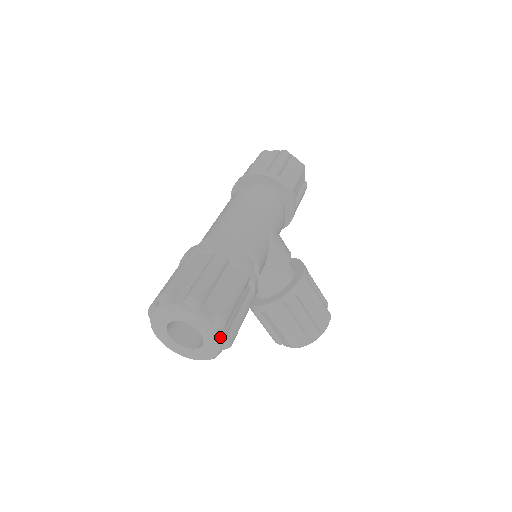
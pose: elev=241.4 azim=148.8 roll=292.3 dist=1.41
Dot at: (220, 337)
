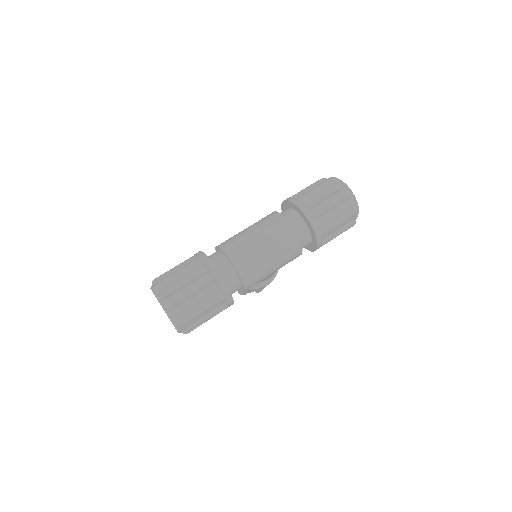
Dot at: occluded
